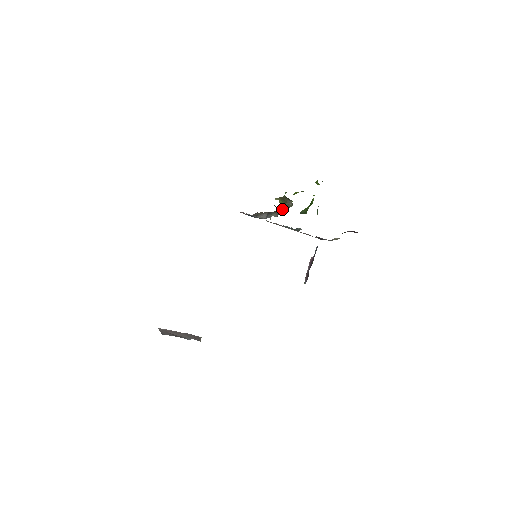
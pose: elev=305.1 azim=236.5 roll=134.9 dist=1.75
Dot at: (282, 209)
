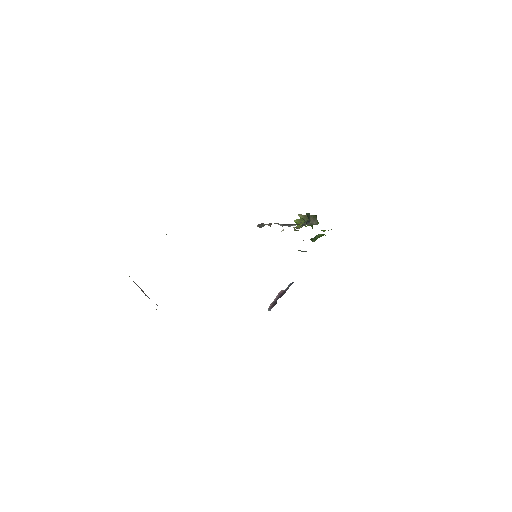
Dot at: (302, 225)
